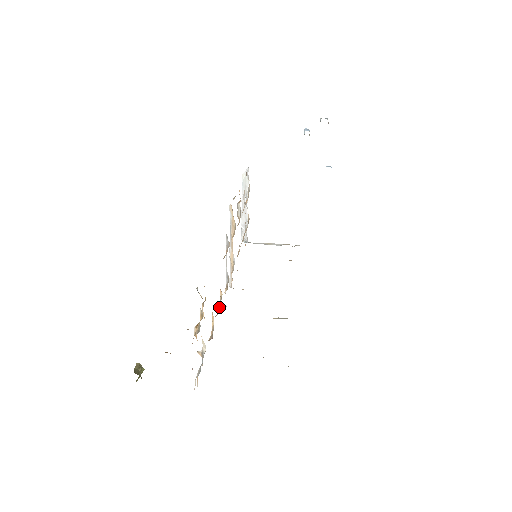
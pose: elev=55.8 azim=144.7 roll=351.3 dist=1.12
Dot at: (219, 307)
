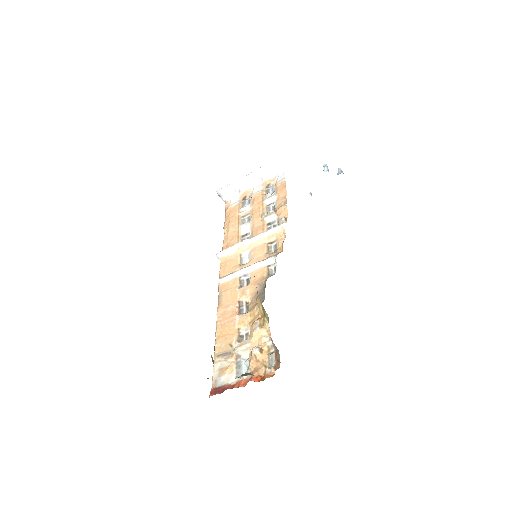
Dot at: (238, 304)
